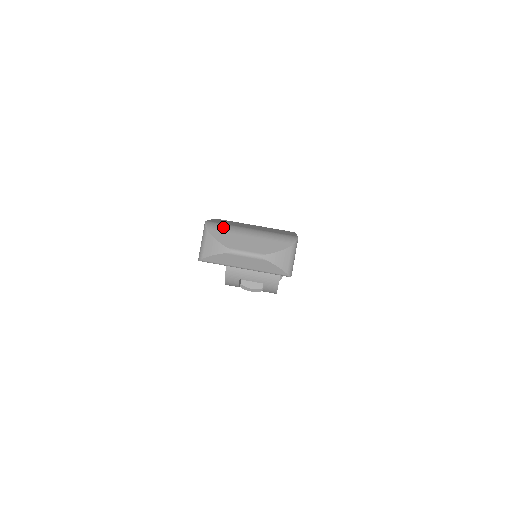
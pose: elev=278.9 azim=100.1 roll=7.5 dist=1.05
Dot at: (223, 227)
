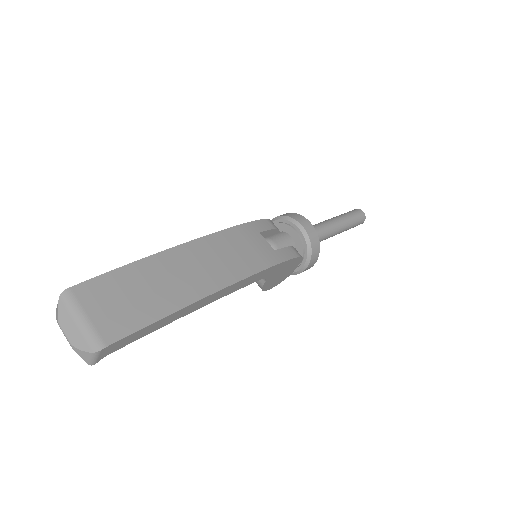
Dot at: (69, 303)
